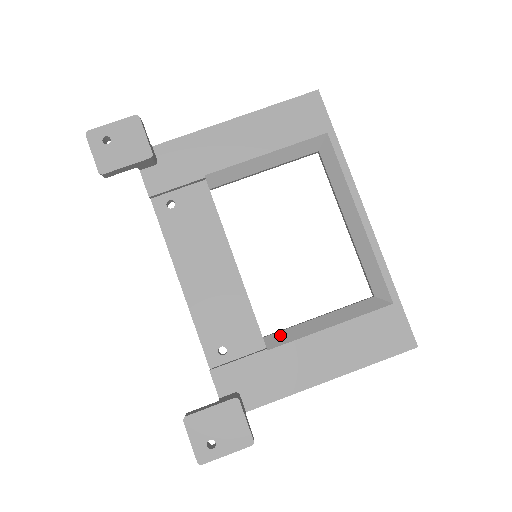
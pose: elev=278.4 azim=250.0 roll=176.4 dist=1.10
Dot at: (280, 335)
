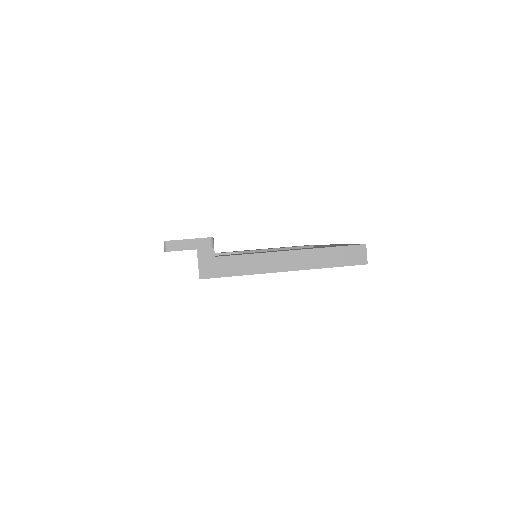
Dot at: occluded
